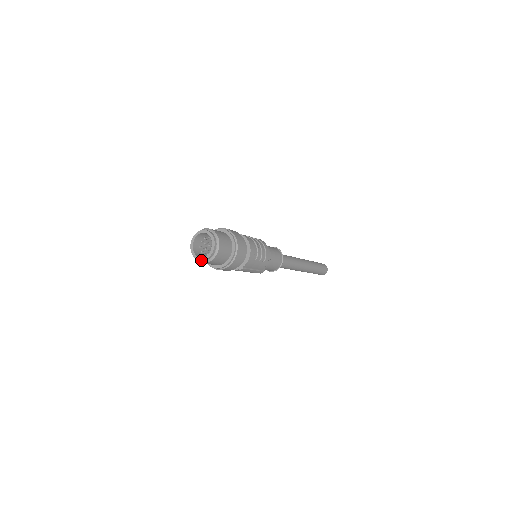
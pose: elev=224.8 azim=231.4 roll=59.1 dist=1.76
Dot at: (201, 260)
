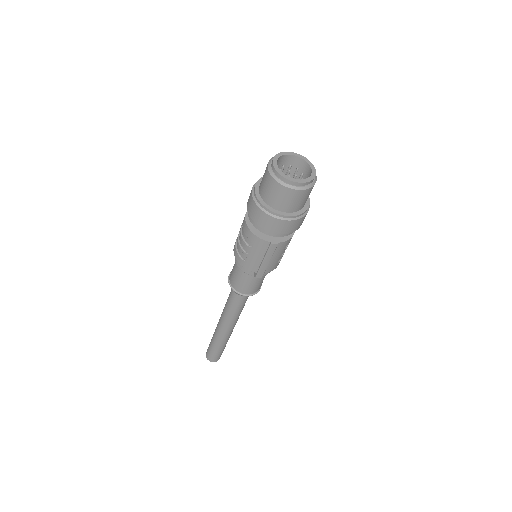
Dot at: (289, 179)
